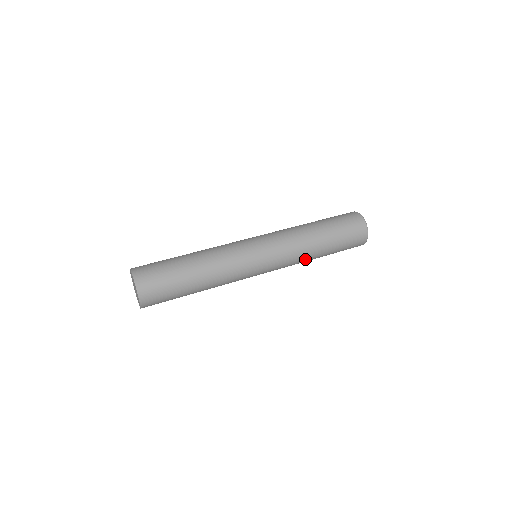
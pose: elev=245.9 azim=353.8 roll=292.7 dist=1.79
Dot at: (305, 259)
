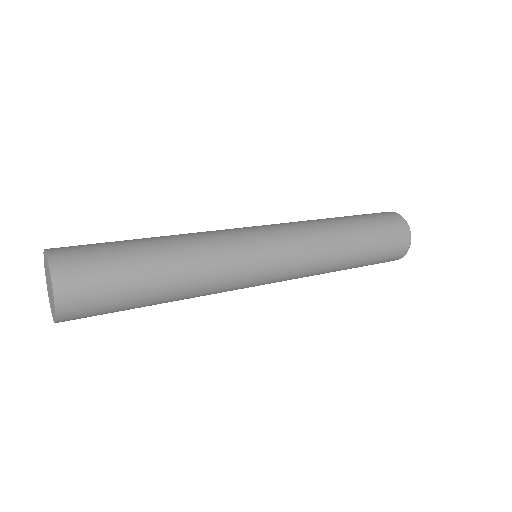
Dot at: (324, 272)
